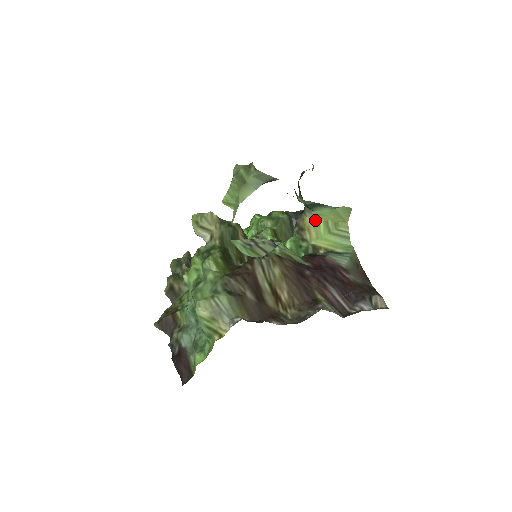
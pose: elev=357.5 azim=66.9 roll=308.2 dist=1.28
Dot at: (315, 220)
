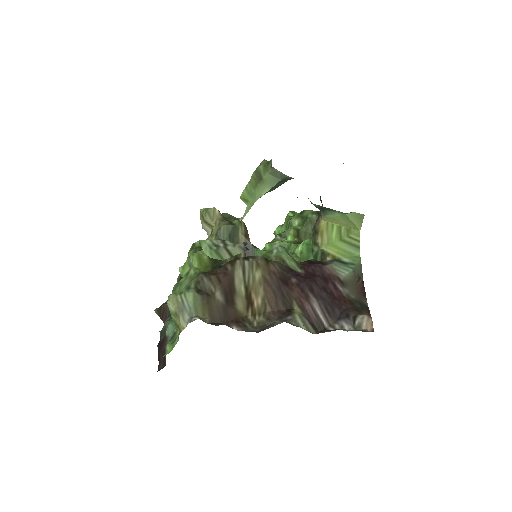
Dot at: (329, 224)
